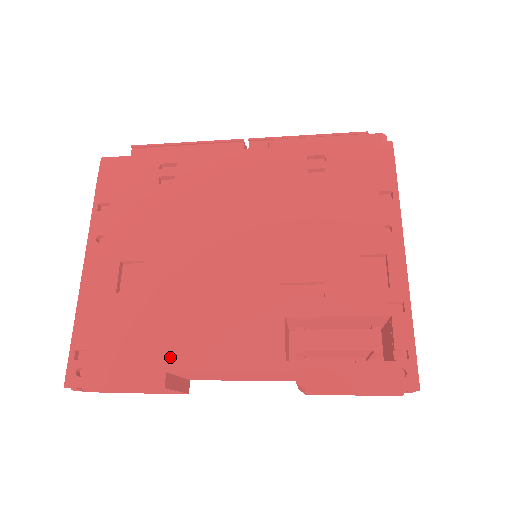
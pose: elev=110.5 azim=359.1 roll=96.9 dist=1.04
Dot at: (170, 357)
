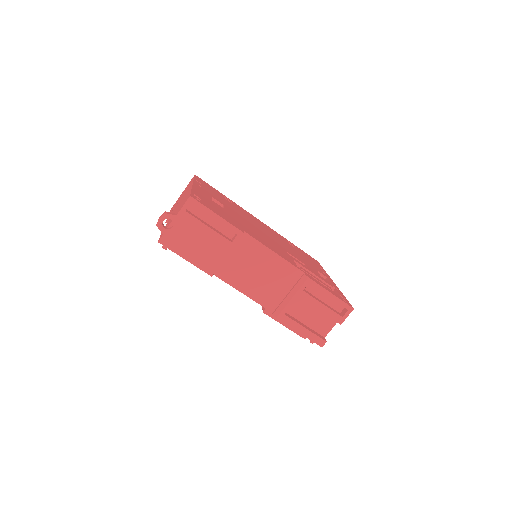
Dot at: (244, 229)
